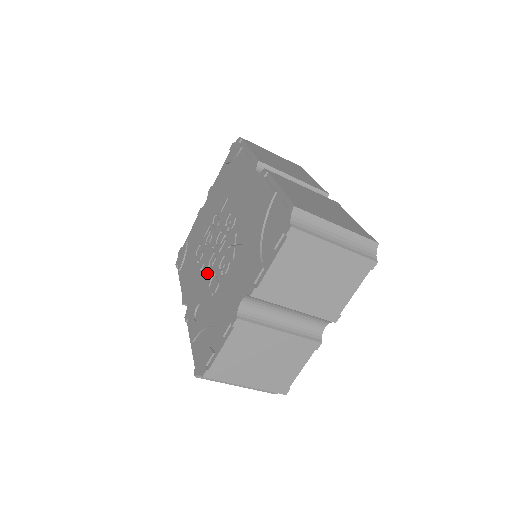
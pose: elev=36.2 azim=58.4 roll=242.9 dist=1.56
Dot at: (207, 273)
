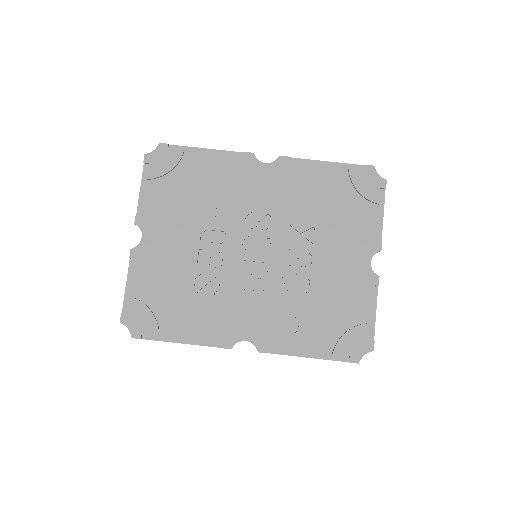
Dot at: (263, 286)
